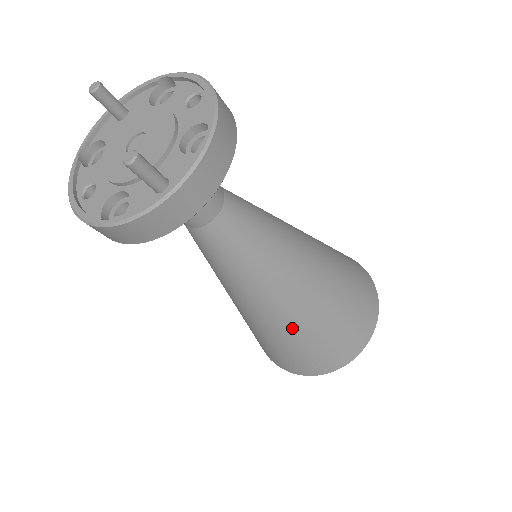
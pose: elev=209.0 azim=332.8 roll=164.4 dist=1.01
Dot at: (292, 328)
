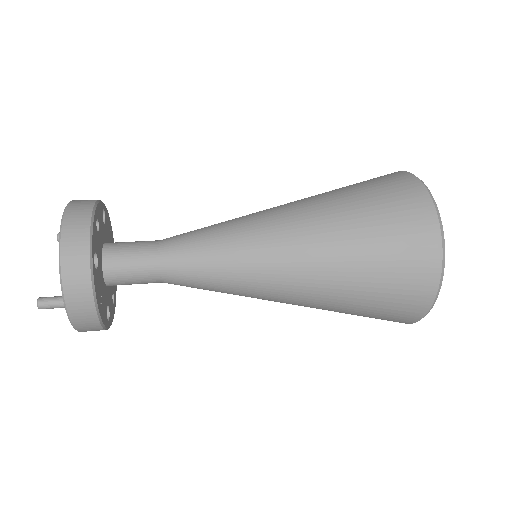
Dot at: (323, 303)
